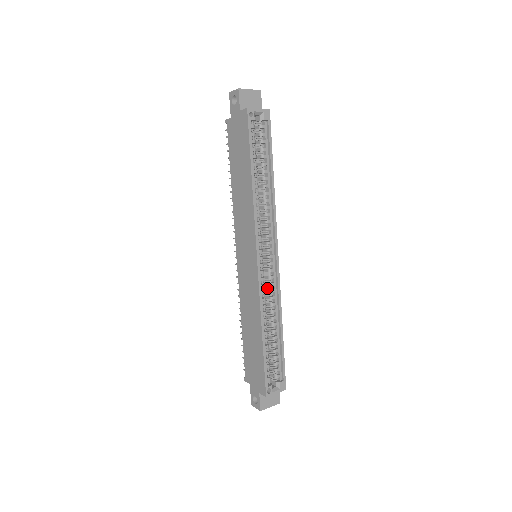
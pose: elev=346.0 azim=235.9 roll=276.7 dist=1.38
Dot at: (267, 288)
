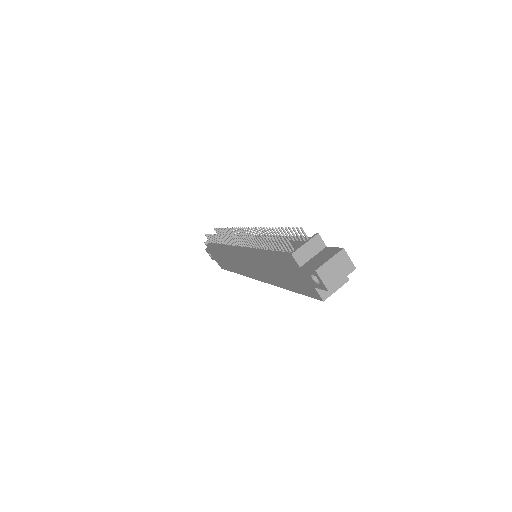
Dot at: occluded
